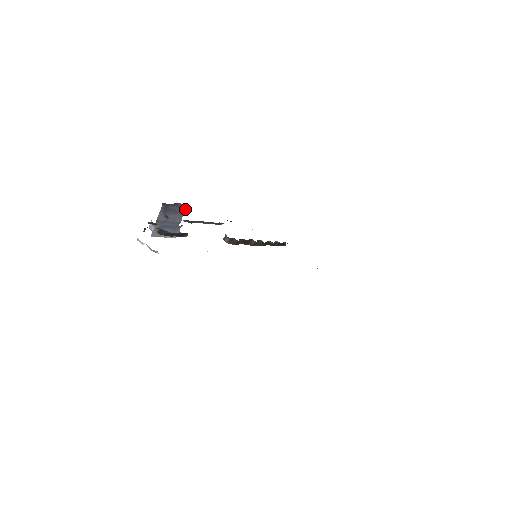
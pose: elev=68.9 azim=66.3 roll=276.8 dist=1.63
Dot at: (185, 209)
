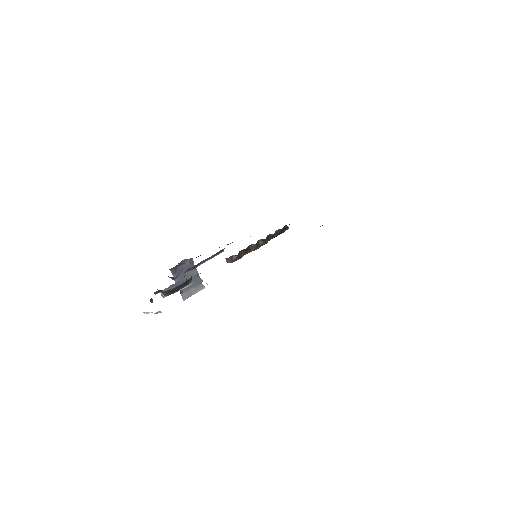
Dot at: (192, 261)
